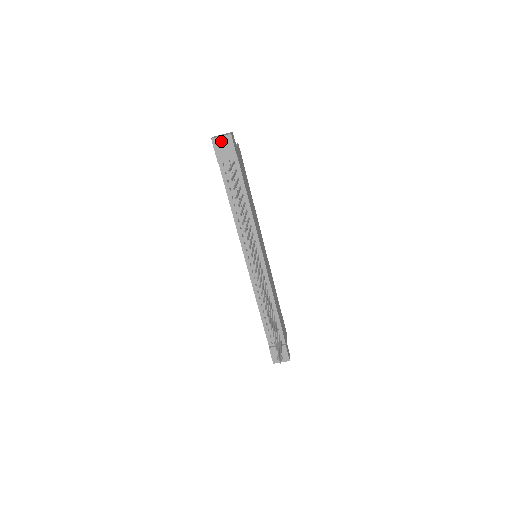
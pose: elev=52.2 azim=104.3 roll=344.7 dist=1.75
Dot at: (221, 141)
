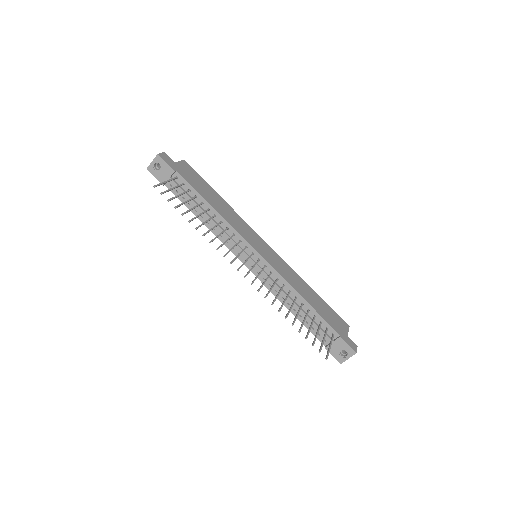
Dot at: (159, 166)
